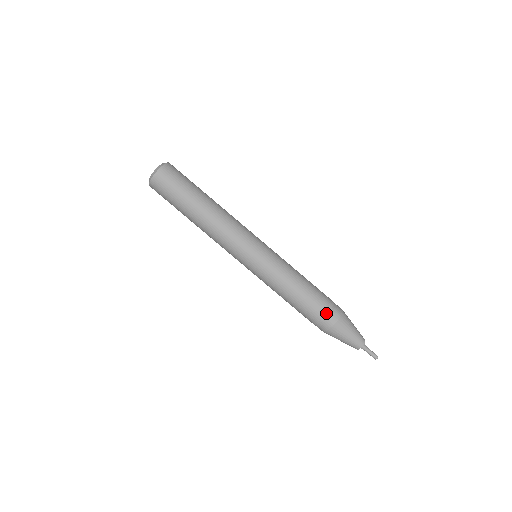
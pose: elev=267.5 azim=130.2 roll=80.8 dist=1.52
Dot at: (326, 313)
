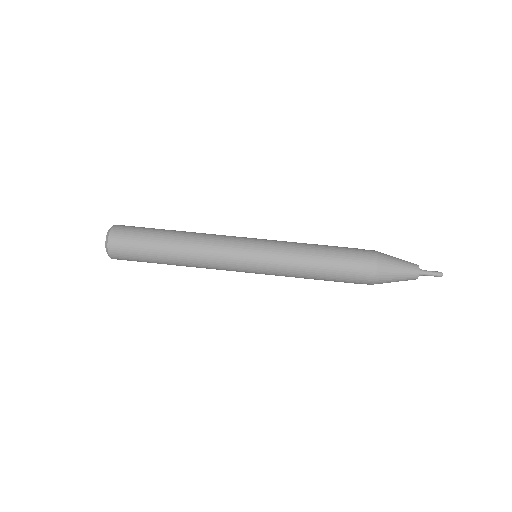
Dot at: (359, 274)
